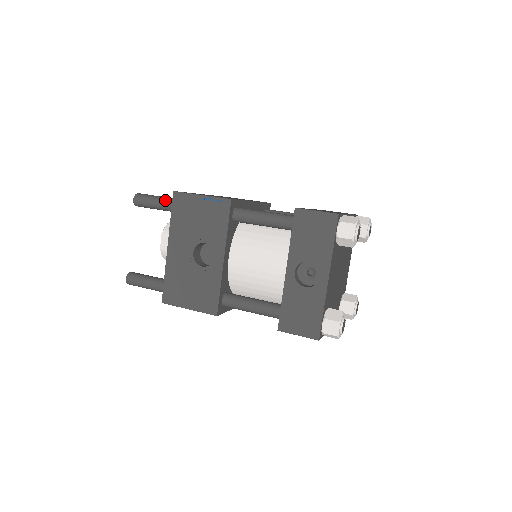
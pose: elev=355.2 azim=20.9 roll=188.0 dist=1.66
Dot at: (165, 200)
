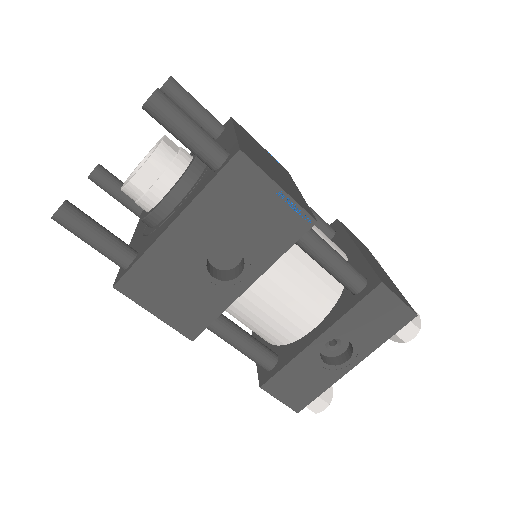
Dot at: (208, 143)
